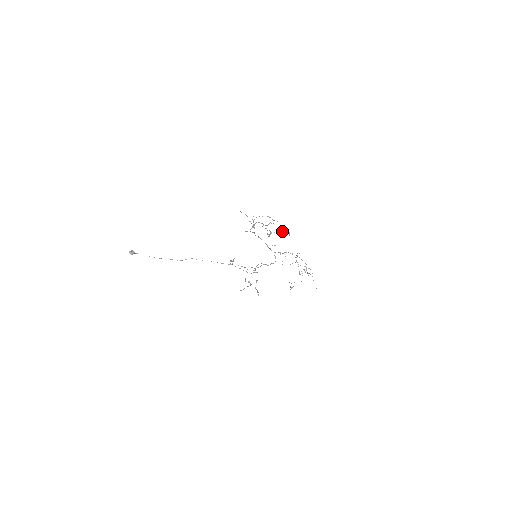
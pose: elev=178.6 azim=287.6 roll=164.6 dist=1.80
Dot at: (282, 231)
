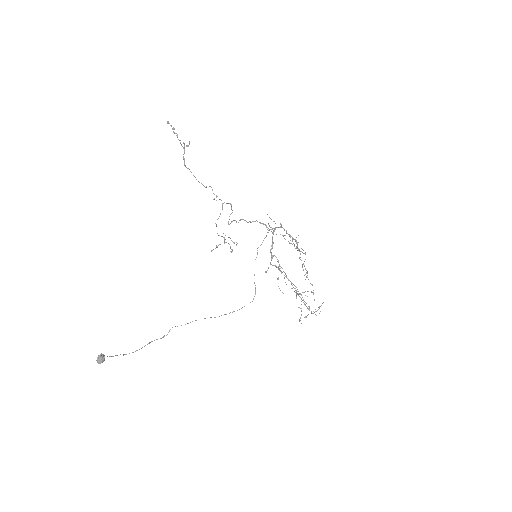
Dot at: (316, 315)
